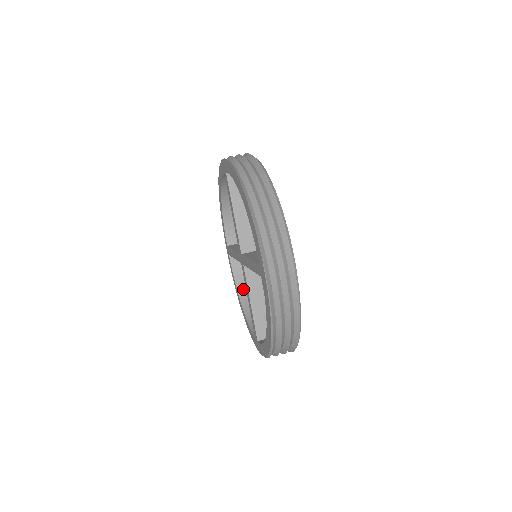
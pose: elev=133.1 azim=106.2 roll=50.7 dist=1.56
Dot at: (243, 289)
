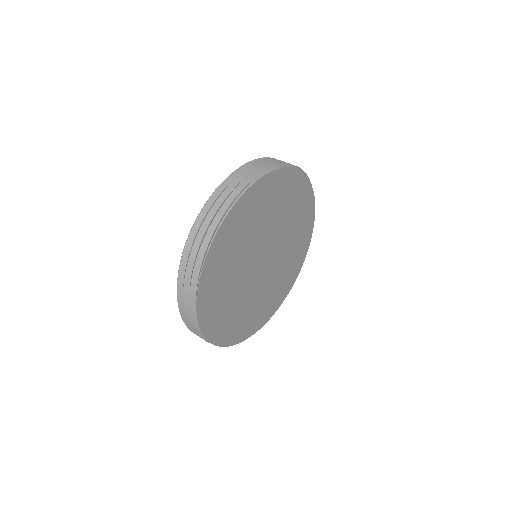
Dot at: occluded
